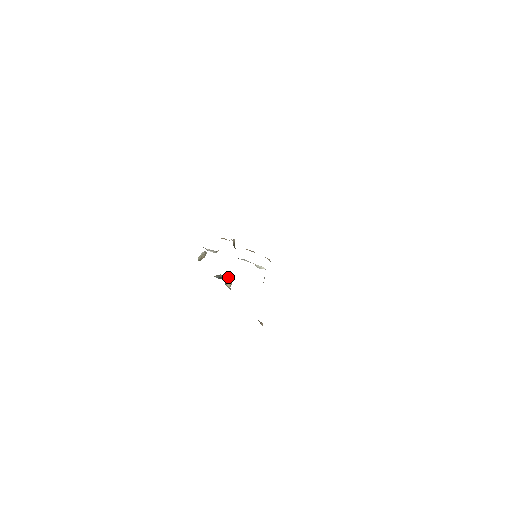
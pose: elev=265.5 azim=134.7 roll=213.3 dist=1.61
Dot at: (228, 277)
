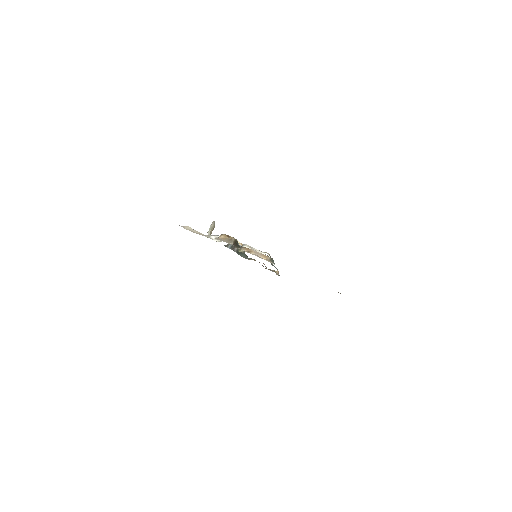
Dot at: occluded
